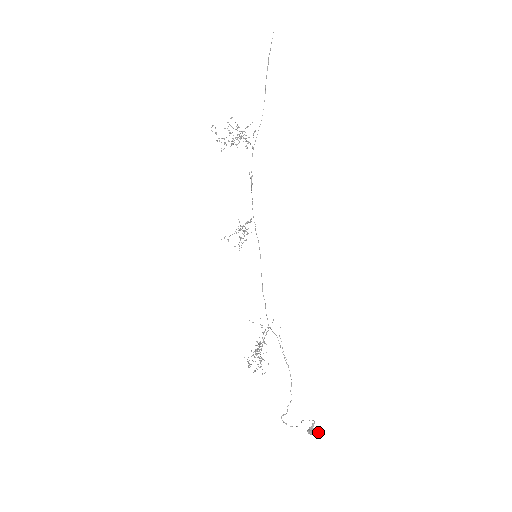
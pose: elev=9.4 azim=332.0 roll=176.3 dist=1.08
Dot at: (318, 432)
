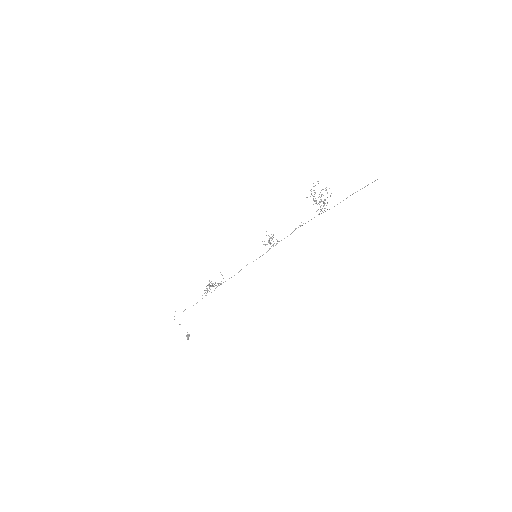
Dot at: occluded
